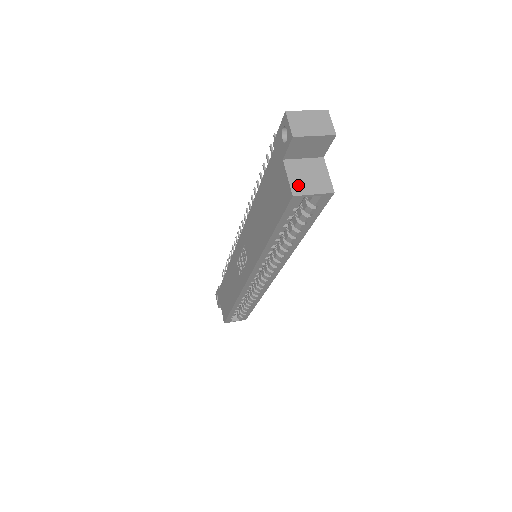
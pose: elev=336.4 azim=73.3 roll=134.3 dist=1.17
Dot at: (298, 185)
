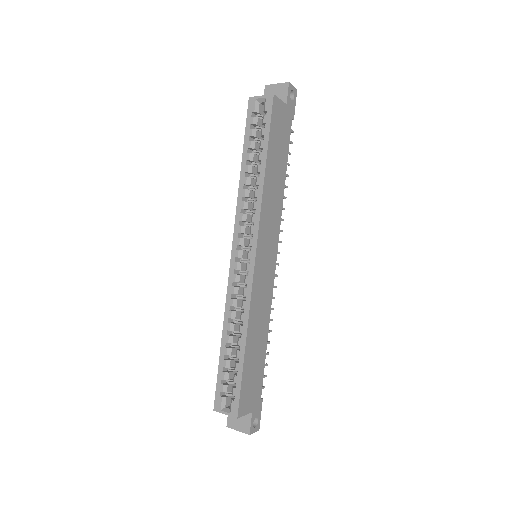
Dot at: occluded
